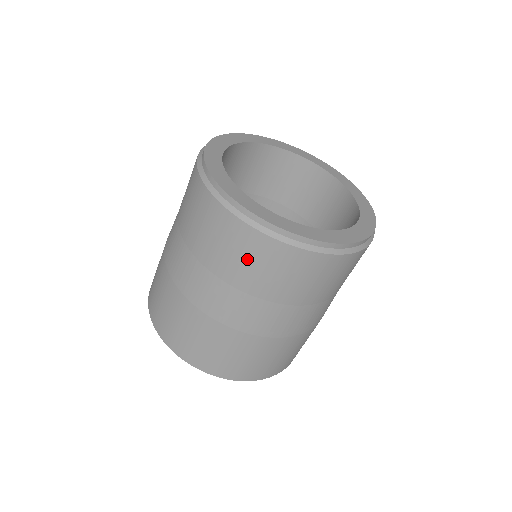
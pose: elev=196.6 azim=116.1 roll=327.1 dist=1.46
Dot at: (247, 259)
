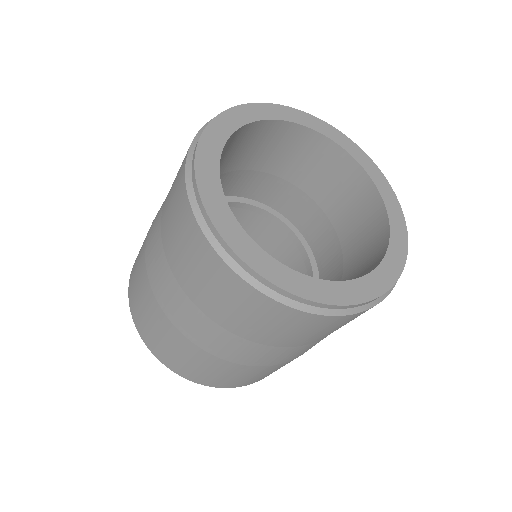
Dot at: (208, 282)
